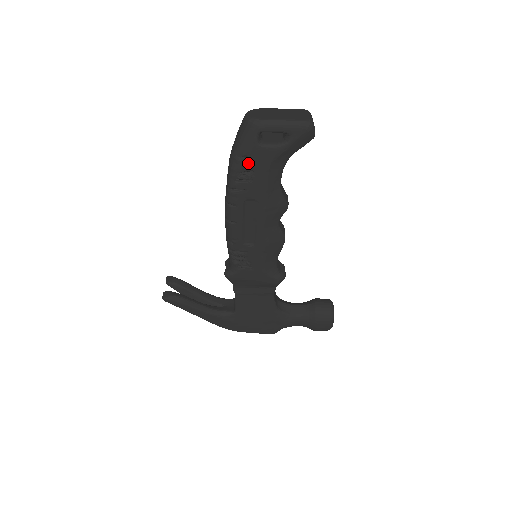
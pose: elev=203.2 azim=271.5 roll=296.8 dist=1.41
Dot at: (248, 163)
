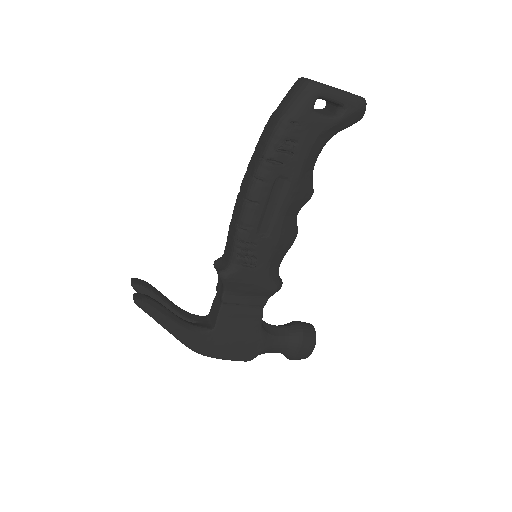
Dot at: (296, 131)
